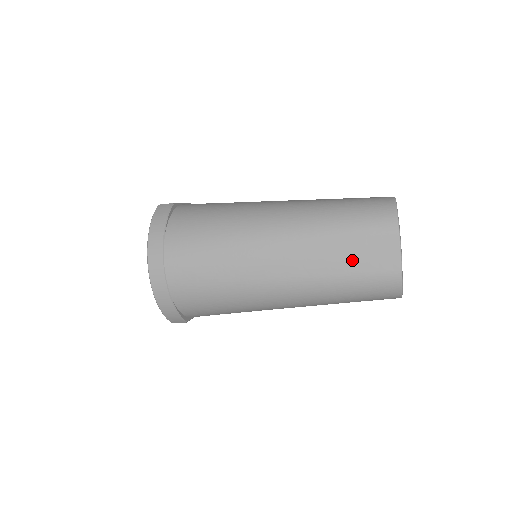
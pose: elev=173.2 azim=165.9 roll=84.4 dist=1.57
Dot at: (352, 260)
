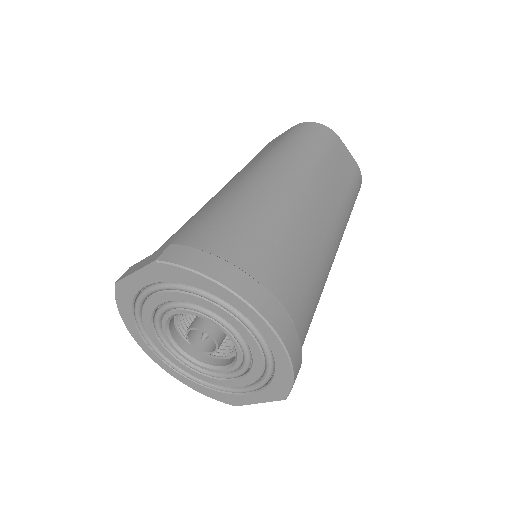
Dot at: (342, 173)
